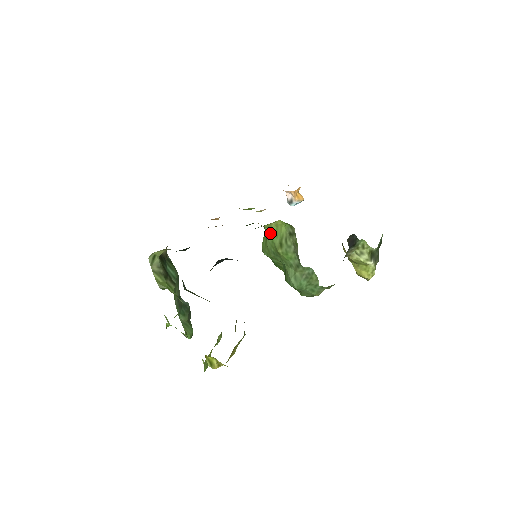
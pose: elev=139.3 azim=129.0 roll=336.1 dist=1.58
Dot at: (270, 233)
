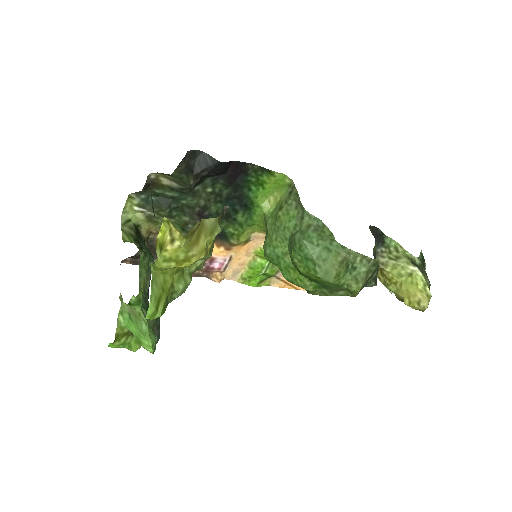
Dot at: (270, 215)
